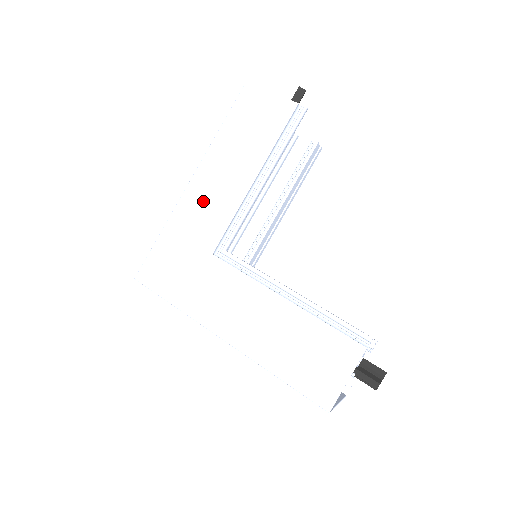
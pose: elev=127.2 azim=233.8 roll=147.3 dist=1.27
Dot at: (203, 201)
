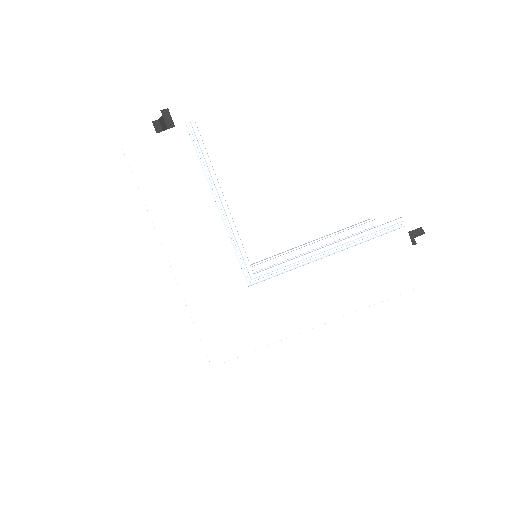
Dot at: (197, 263)
